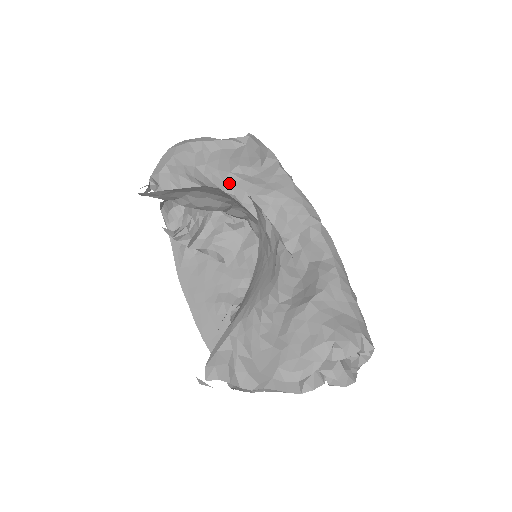
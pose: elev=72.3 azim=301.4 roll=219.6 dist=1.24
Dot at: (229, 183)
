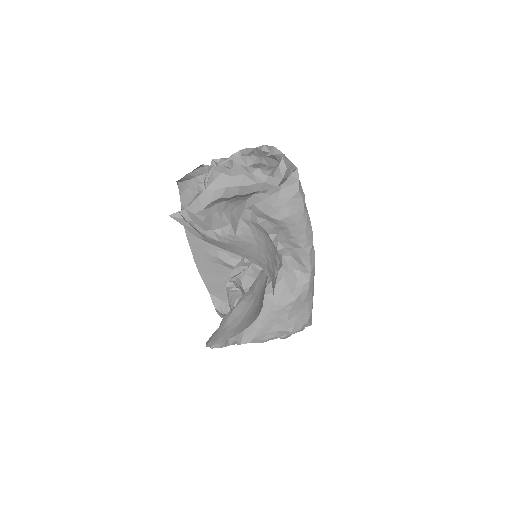
Dot at: (251, 202)
